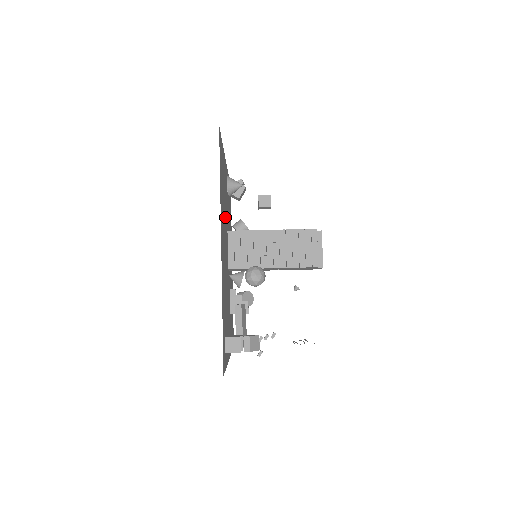
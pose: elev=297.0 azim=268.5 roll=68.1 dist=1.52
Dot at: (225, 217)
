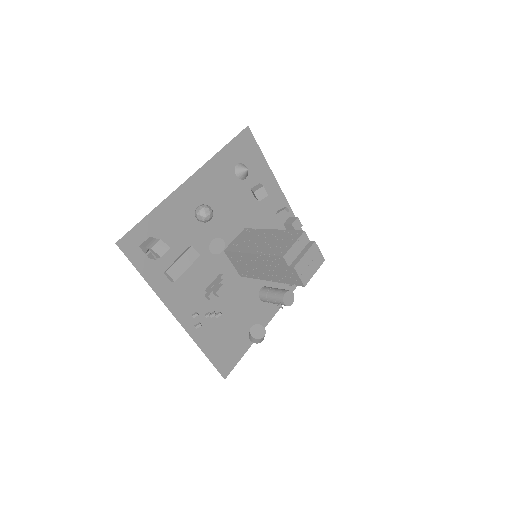
Dot at: (243, 210)
